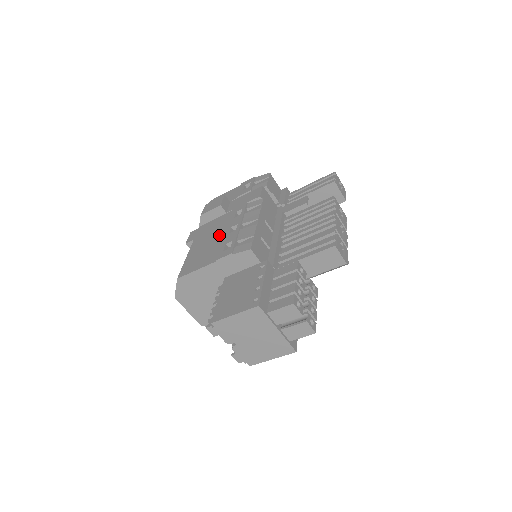
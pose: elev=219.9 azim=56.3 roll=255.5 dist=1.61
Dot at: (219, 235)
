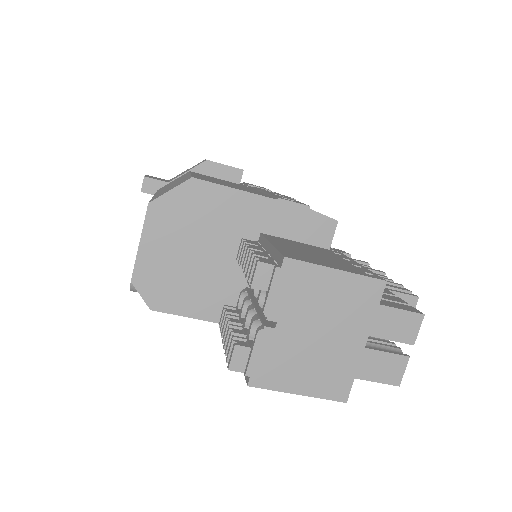
Dot at: (251, 189)
